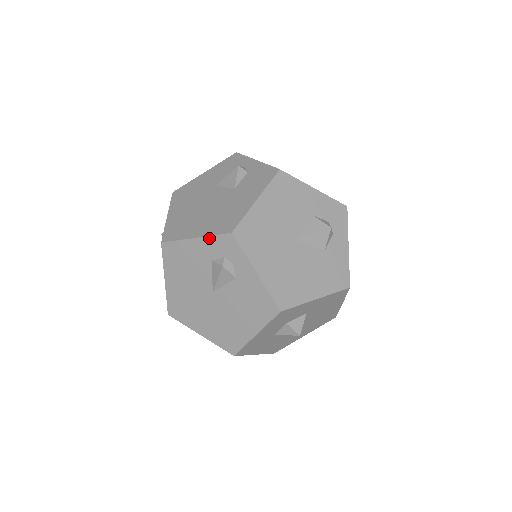
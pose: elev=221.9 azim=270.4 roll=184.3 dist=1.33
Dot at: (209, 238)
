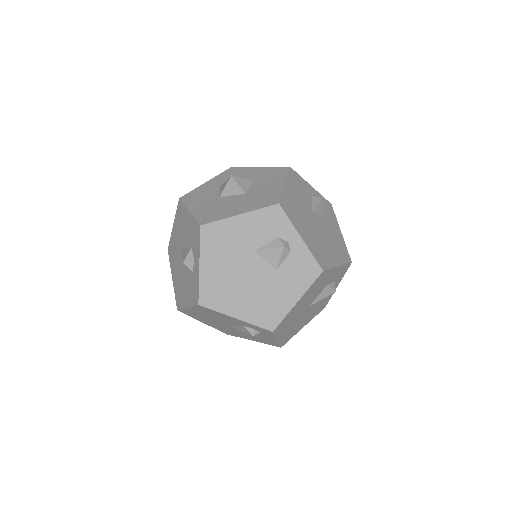
Dot at: (250, 324)
